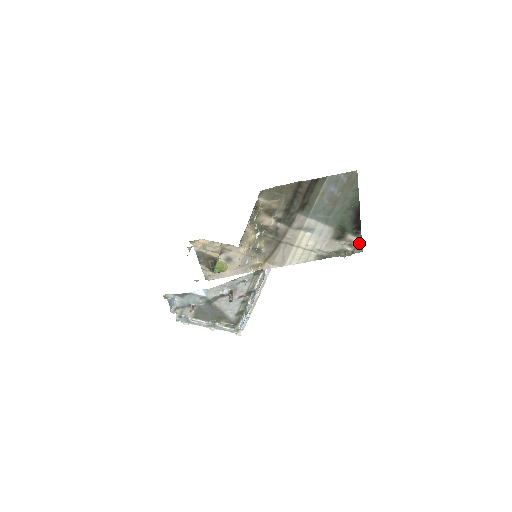
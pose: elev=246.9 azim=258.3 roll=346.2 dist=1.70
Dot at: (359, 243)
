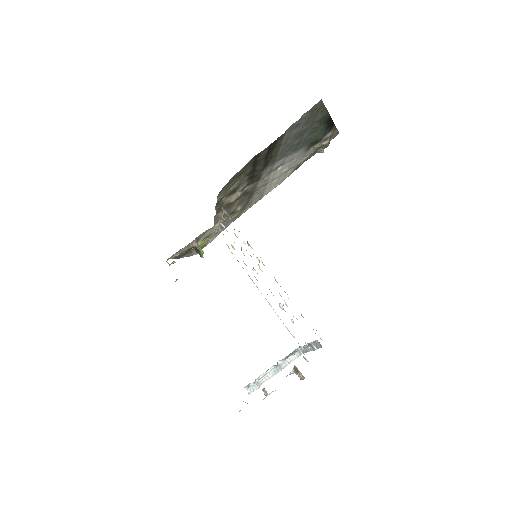
Dot at: (334, 132)
